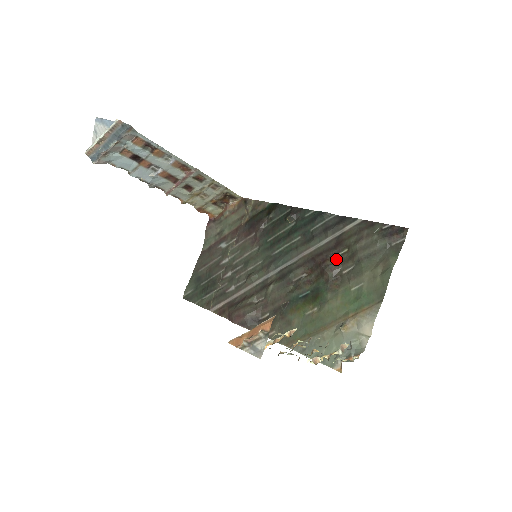
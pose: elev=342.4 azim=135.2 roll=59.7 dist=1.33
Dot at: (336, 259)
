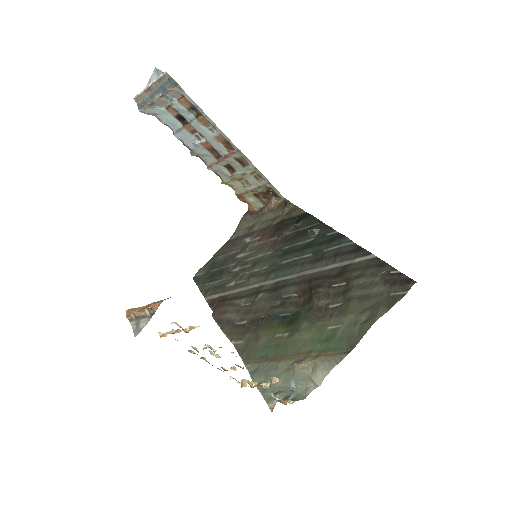
Dot at: (330, 289)
